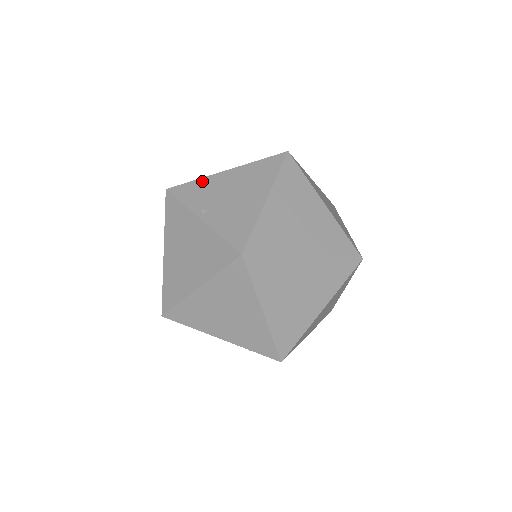
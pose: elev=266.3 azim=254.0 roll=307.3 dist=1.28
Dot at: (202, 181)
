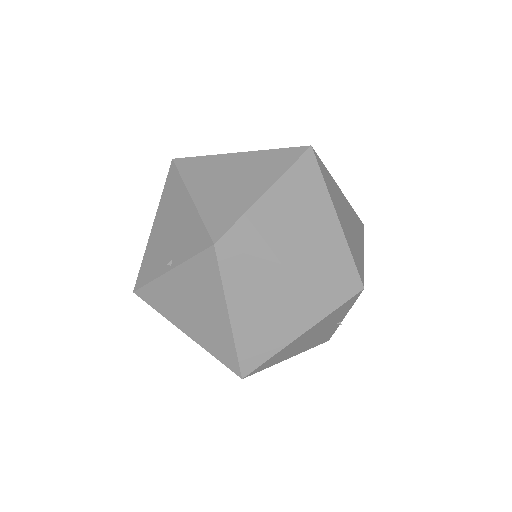
Dot at: occluded
